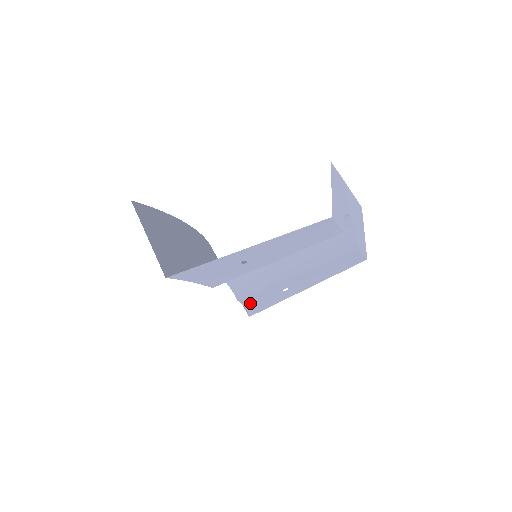
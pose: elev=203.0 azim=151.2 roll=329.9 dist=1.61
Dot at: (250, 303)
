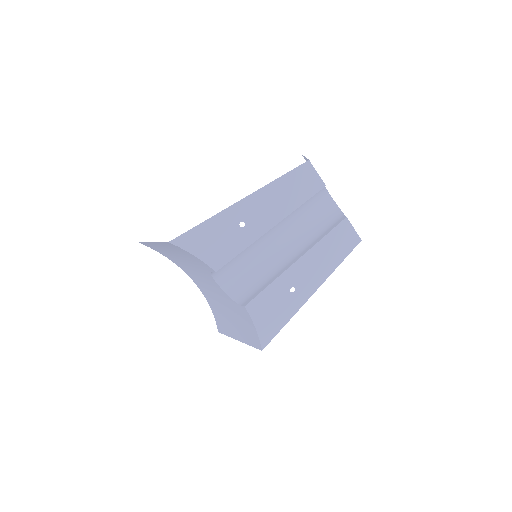
Dot at: (259, 316)
